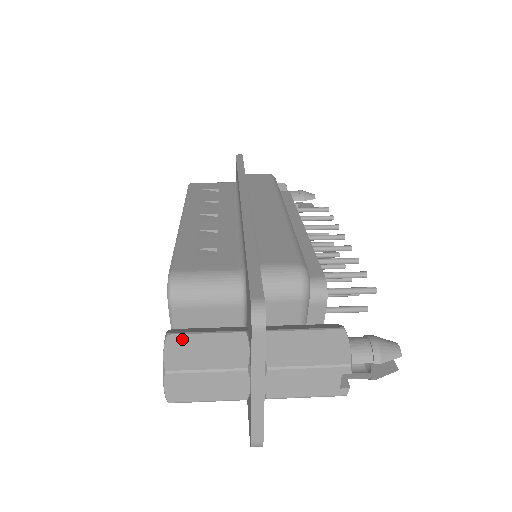
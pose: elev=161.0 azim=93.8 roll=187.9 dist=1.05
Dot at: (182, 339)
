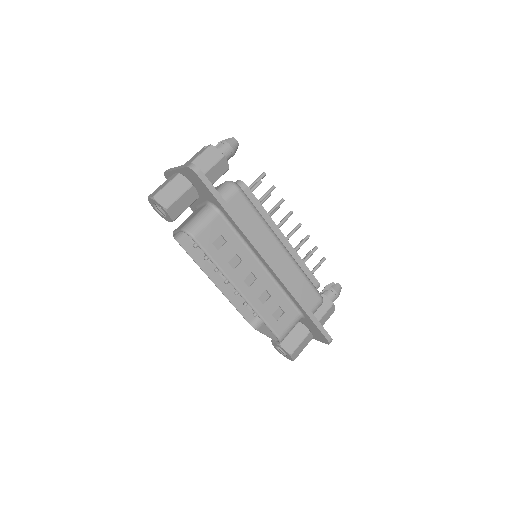
Dot at: (296, 352)
